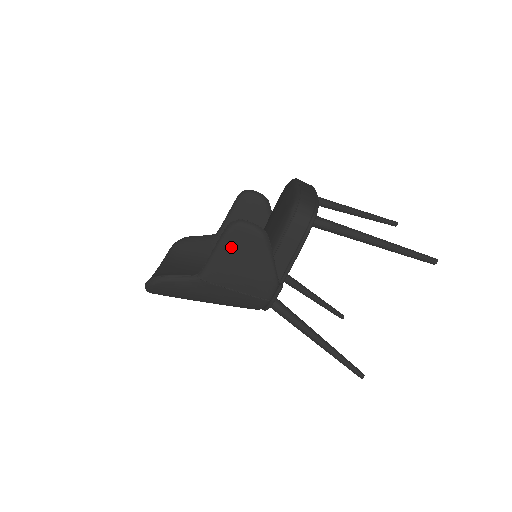
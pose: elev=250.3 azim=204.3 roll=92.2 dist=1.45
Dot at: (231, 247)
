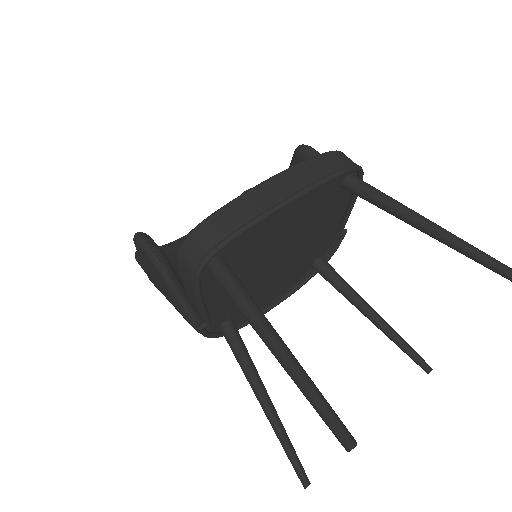
Dot at: (143, 261)
